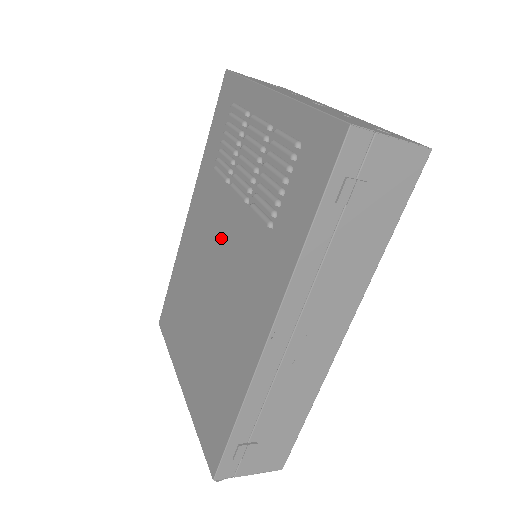
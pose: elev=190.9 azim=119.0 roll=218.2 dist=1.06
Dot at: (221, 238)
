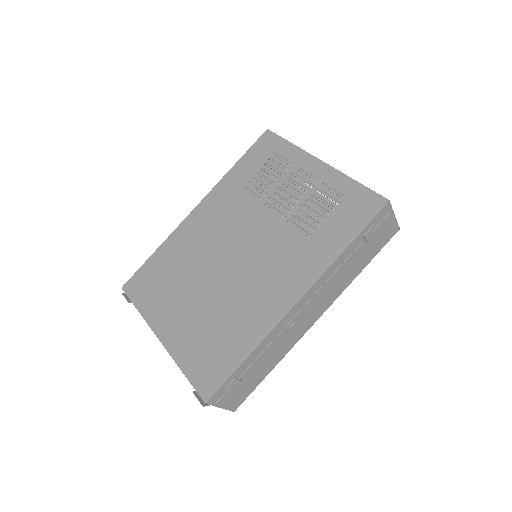
Dot at: (244, 235)
